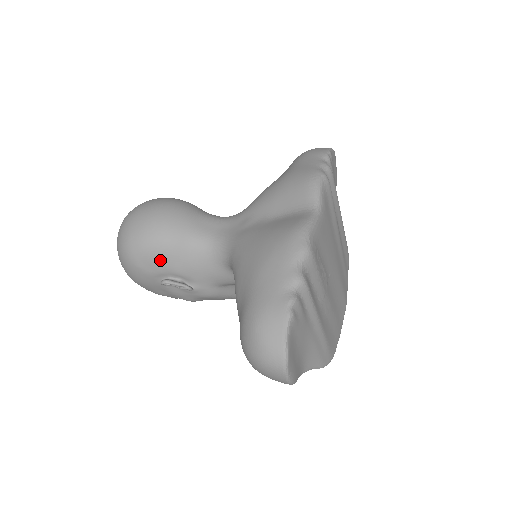
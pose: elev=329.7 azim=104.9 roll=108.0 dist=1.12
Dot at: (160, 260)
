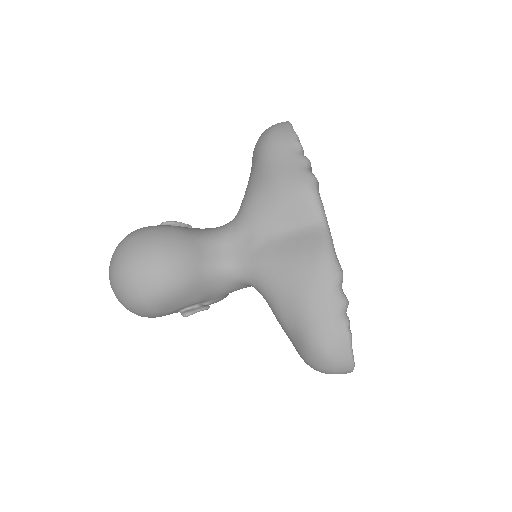
Dot at: (180, 302)
